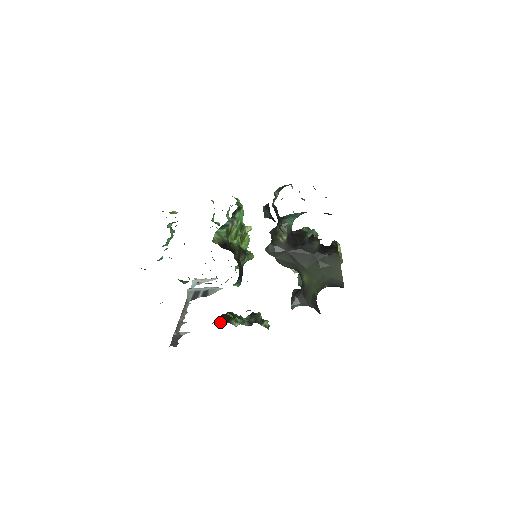
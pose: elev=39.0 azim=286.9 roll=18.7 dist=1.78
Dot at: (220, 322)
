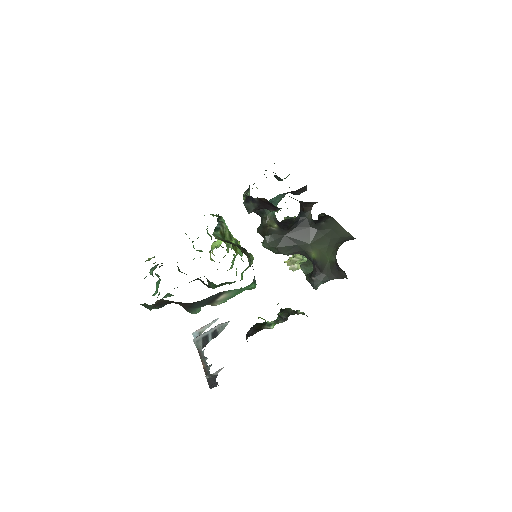
Dot at: (253, 334)
